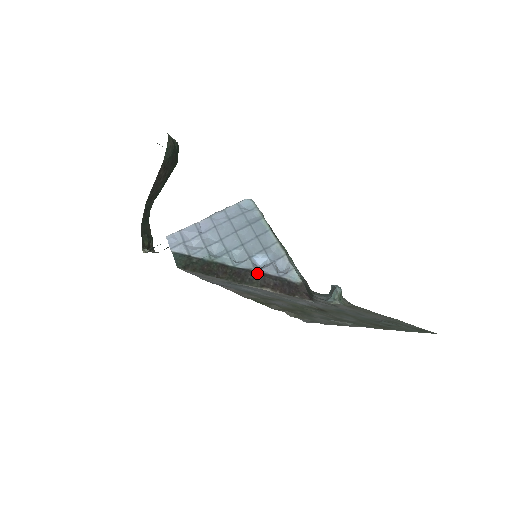
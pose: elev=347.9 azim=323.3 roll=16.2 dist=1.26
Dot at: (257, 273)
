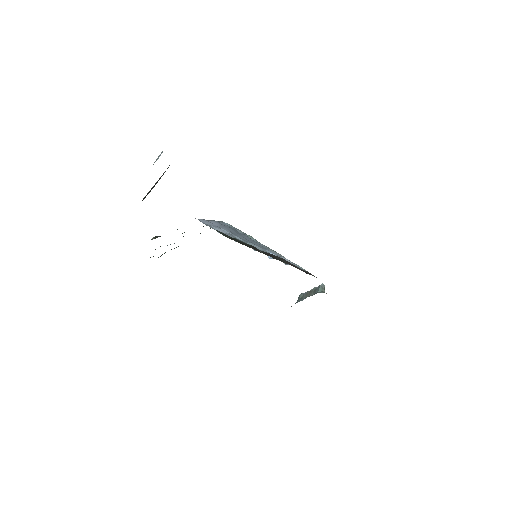
Dot at: (279, 257)
